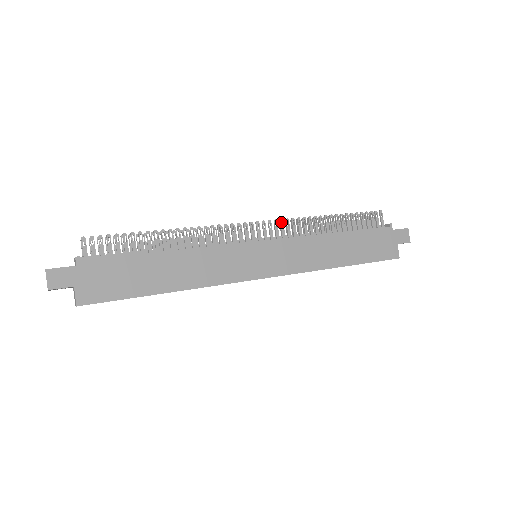
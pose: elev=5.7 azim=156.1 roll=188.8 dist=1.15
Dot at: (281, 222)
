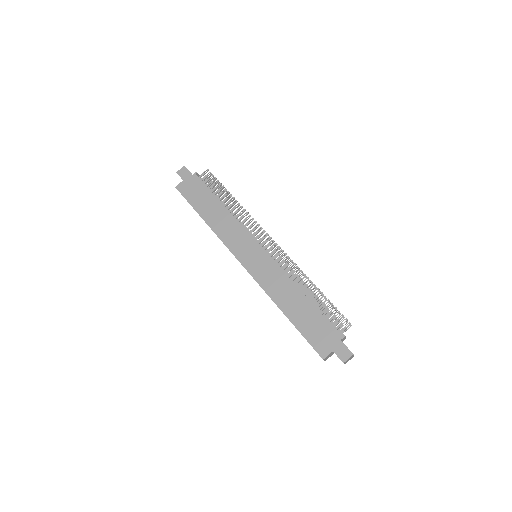
Dot at: (290, 260)
